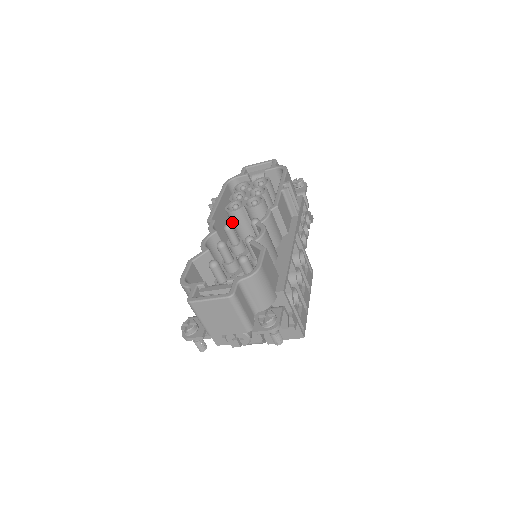
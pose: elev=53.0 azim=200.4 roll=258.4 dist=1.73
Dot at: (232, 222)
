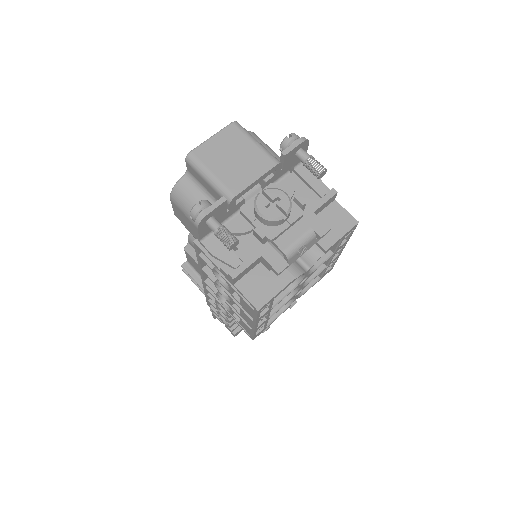
Dot at: occluded
